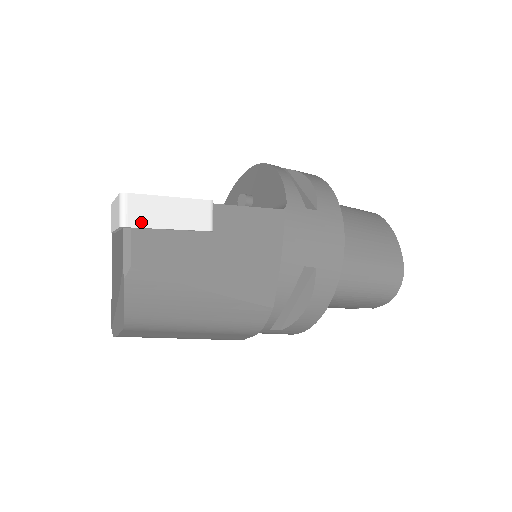
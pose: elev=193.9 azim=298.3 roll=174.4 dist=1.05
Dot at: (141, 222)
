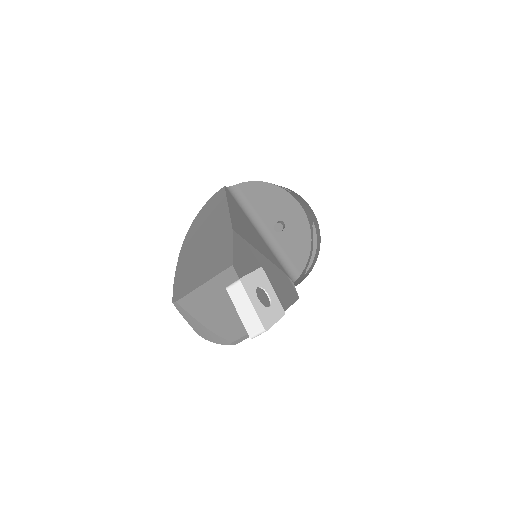
Dot at: occluded
